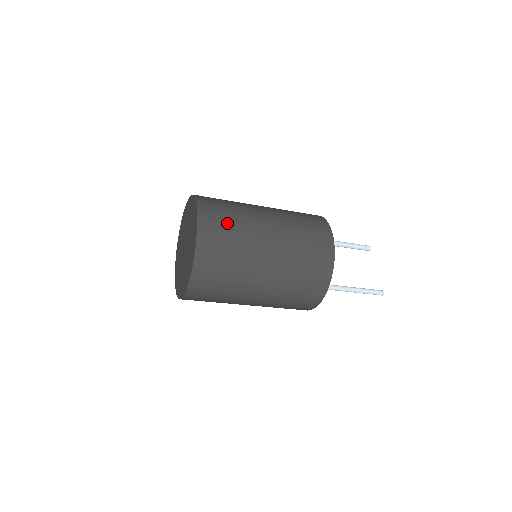
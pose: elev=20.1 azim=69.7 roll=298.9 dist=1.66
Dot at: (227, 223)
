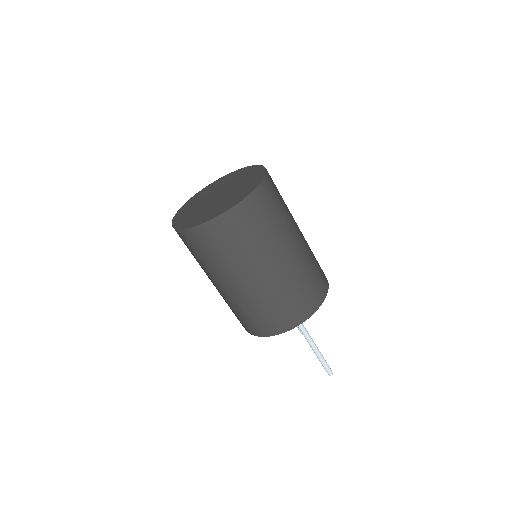
Dot at: occluded
